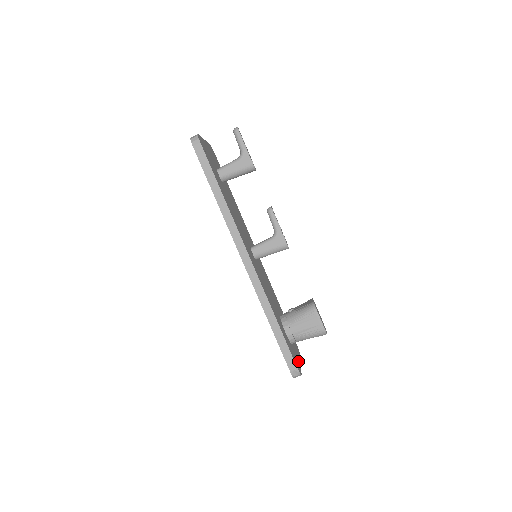
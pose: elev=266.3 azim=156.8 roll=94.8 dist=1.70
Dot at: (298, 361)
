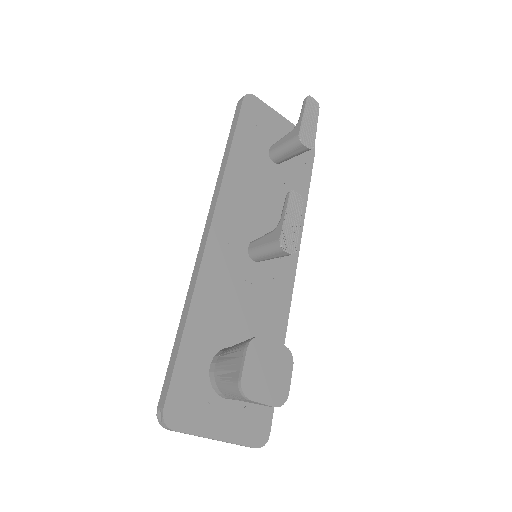
Dot at: (205, 423)
